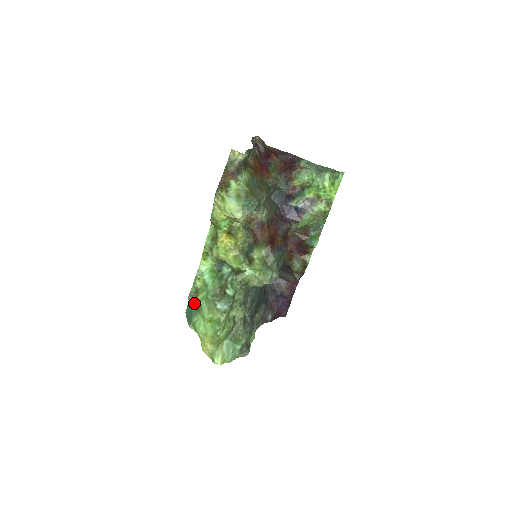
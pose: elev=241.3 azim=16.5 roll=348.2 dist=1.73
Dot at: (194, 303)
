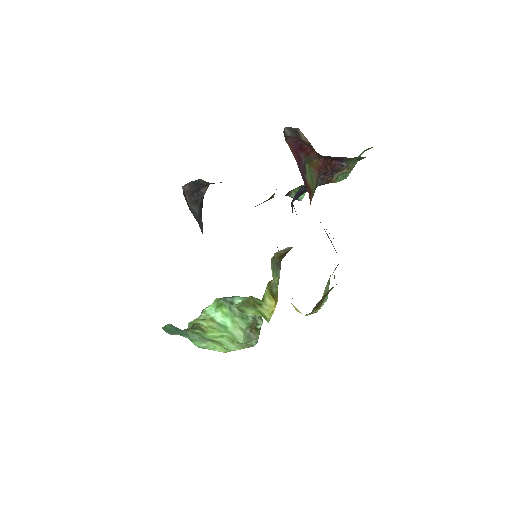
Dot at: (191, 331)
